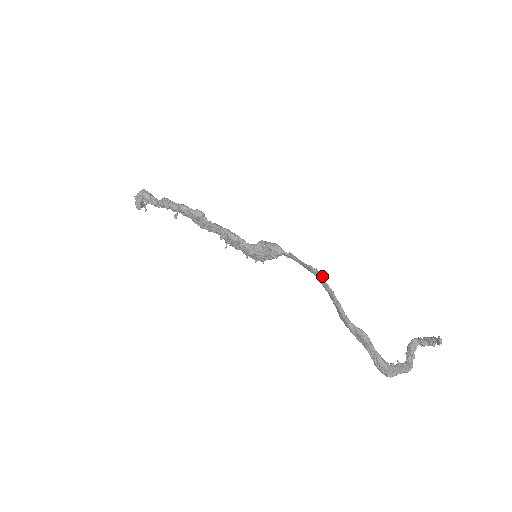
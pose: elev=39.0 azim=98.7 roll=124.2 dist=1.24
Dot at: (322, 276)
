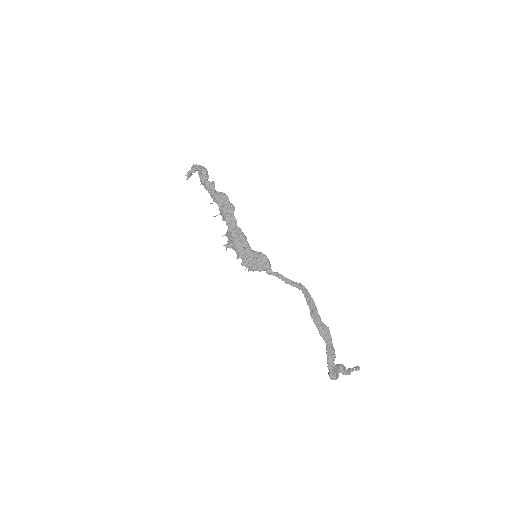
Dot at: occluded
